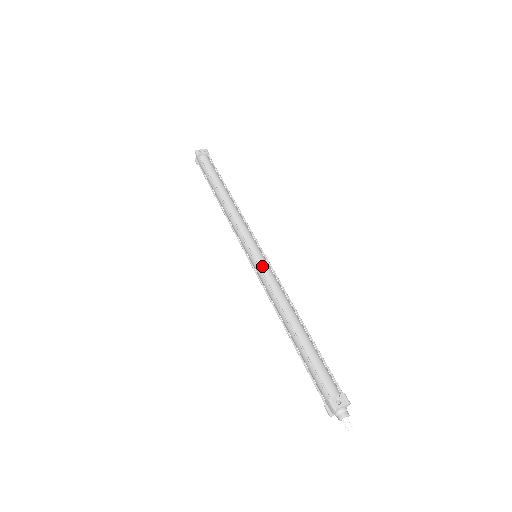
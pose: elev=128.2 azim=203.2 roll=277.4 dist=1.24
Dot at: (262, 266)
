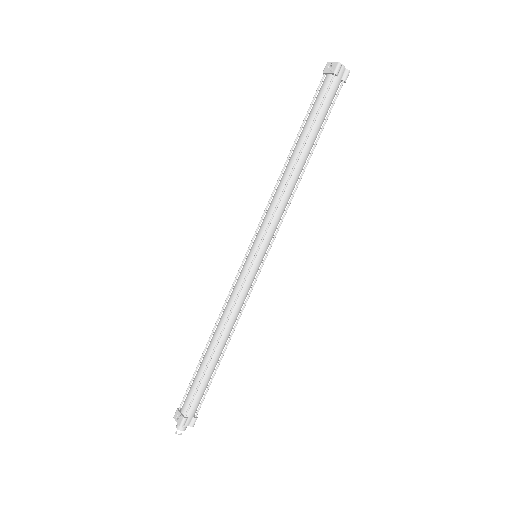
Dot at: (240, 273)
